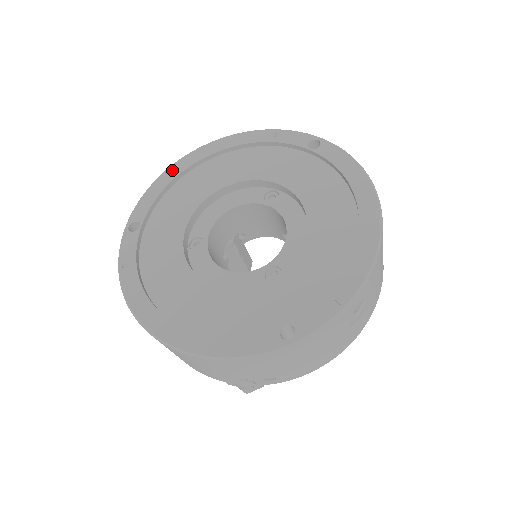
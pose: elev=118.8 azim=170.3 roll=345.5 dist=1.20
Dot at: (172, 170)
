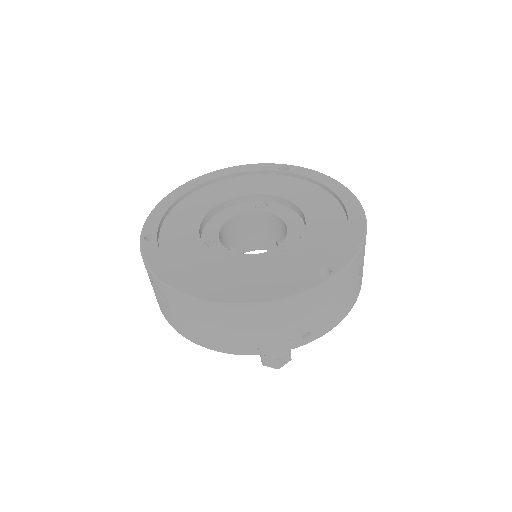
Dot at: (169, 198)
